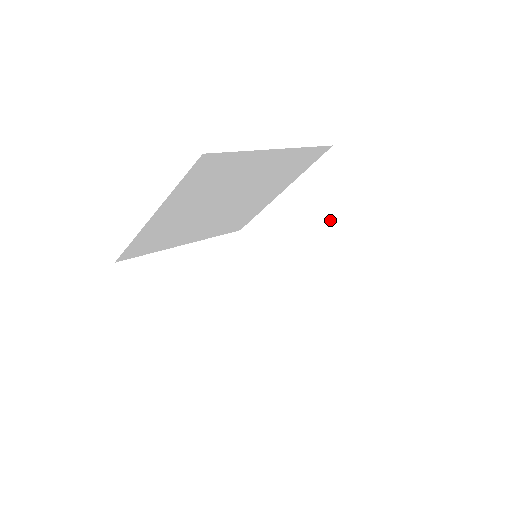
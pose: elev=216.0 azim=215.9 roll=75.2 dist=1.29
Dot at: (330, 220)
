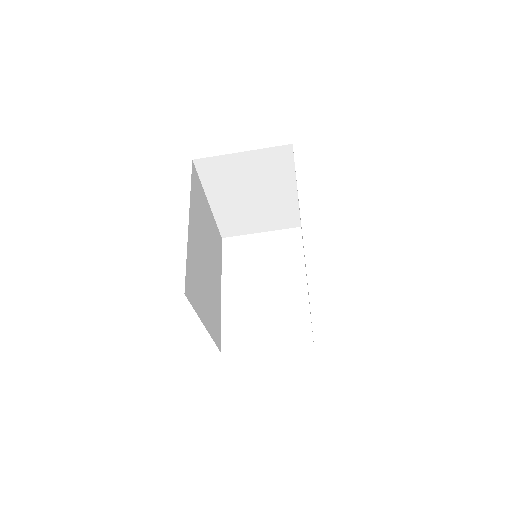
Dot at: (248, 180)
